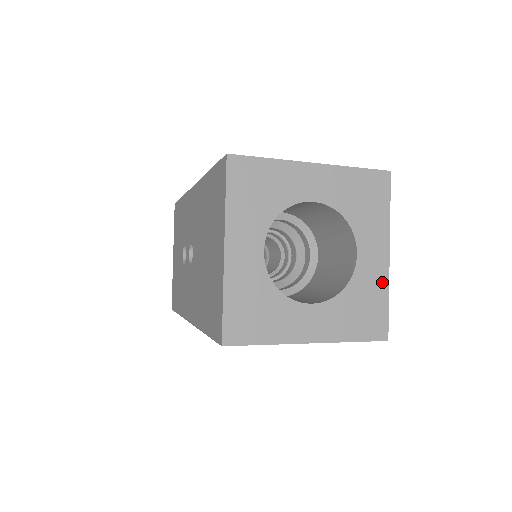
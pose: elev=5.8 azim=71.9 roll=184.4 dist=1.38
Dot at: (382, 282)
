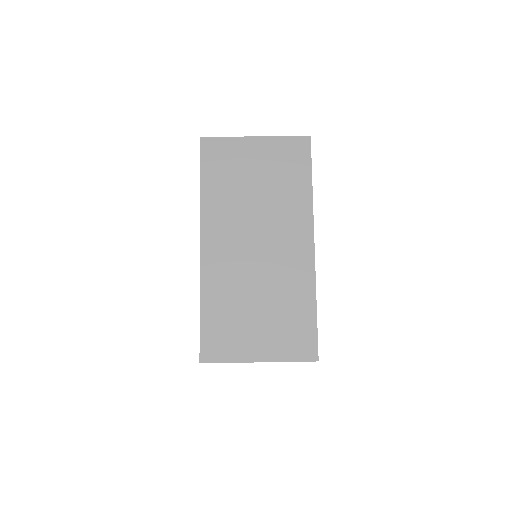
Dot at: occluded
